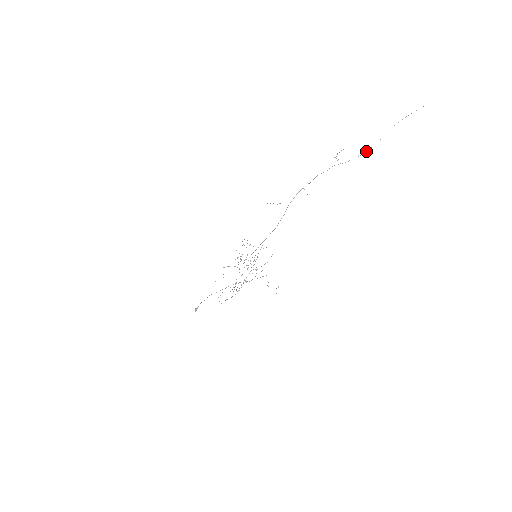
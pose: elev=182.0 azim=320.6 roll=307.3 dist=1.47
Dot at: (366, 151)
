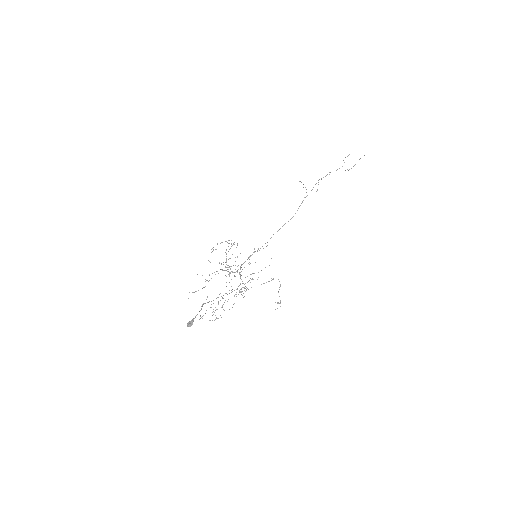
Dot at: occluded
